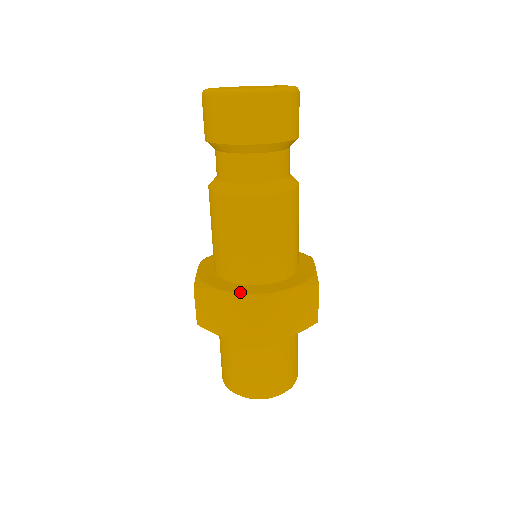
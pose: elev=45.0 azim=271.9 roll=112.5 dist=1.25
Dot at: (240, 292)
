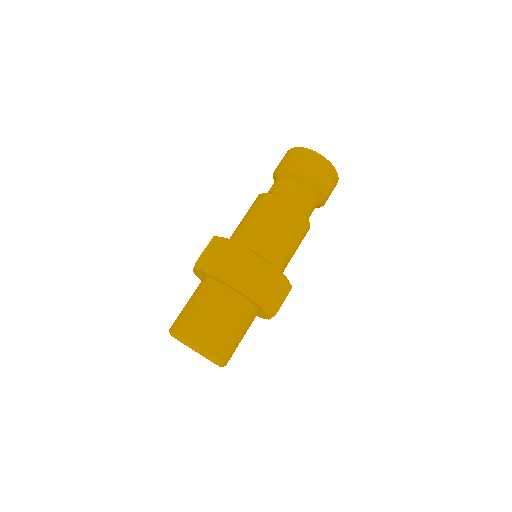
Dot at: occluded
